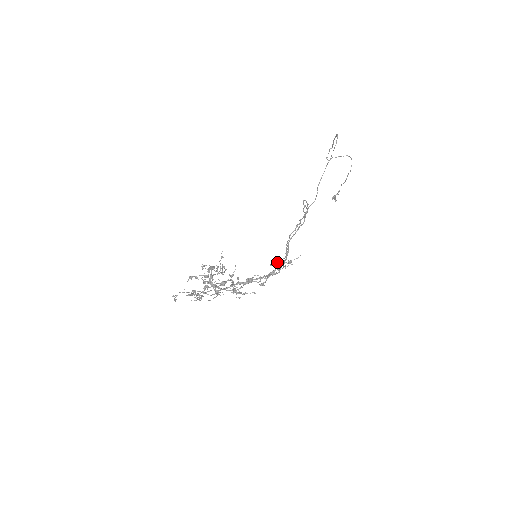
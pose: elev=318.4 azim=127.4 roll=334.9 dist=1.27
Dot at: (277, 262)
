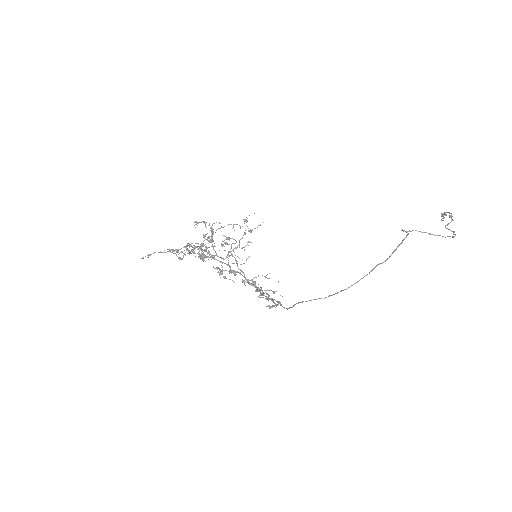
Dot at: (256, 288)
